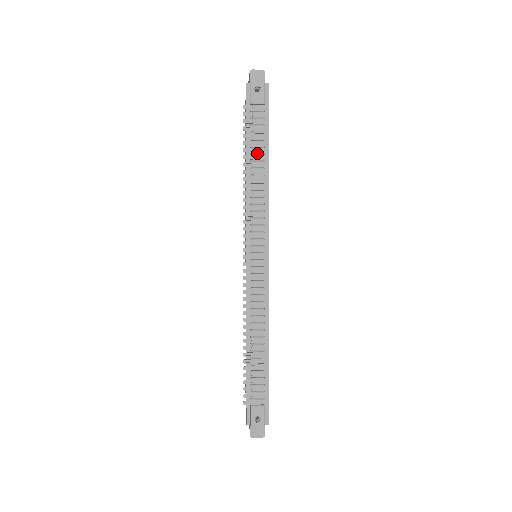
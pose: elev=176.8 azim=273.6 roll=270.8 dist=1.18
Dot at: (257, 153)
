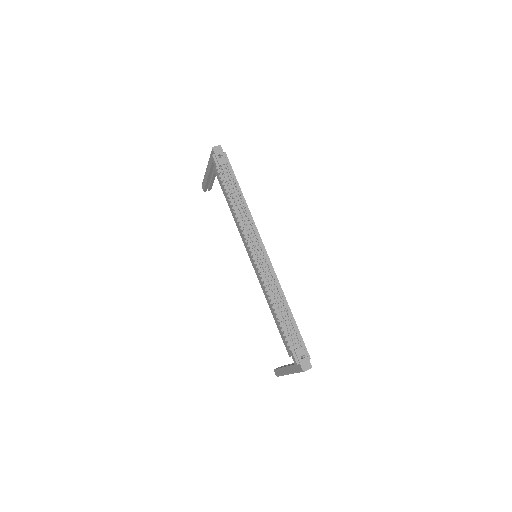
Dot at: (234, 191)
